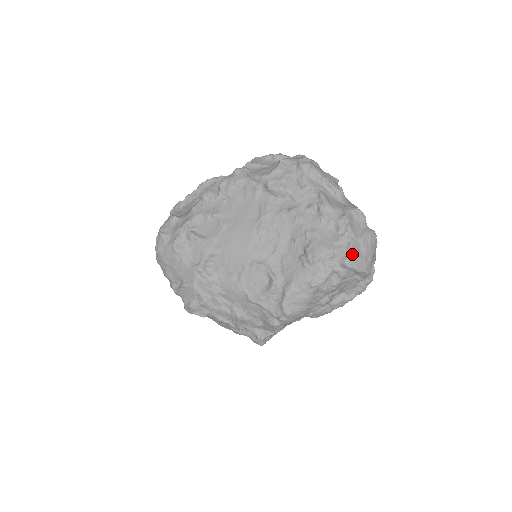
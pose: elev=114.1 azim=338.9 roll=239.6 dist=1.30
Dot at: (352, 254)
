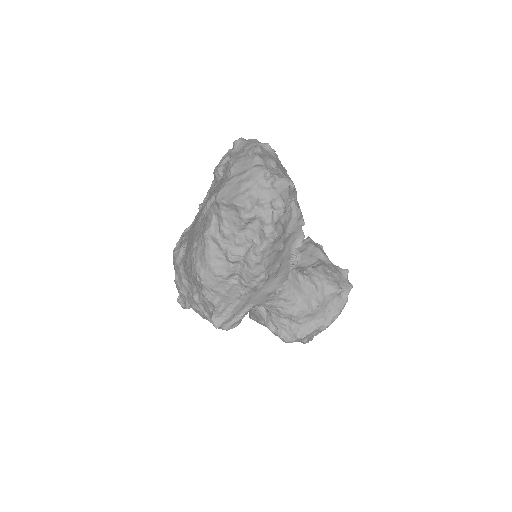
Dot at: (223, 190)
